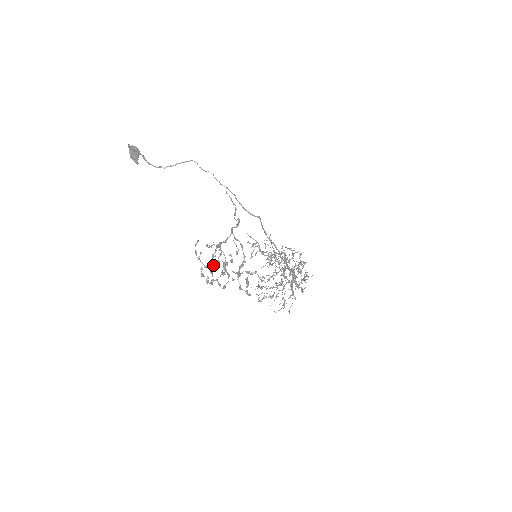
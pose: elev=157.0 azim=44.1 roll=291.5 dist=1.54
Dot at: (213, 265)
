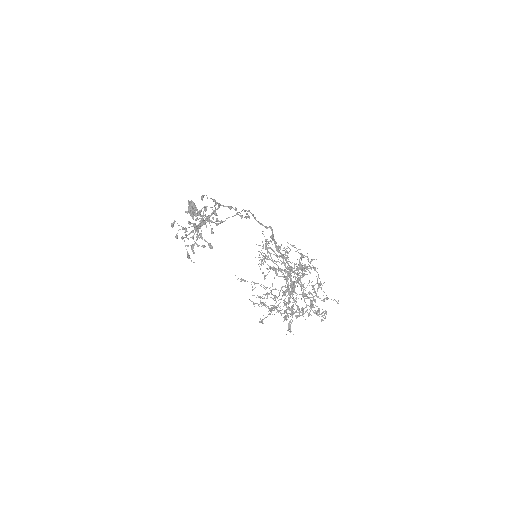
Dot at: (199, 245)
